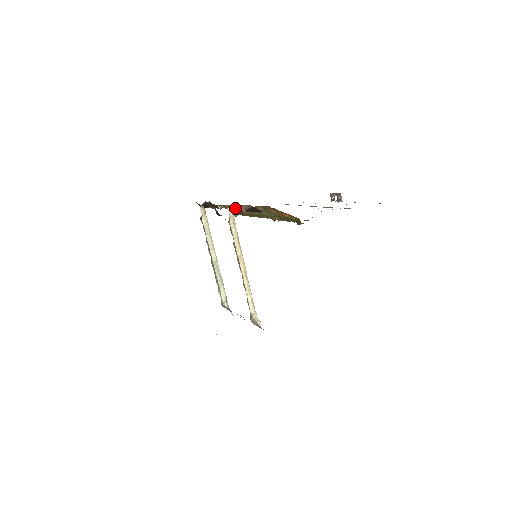
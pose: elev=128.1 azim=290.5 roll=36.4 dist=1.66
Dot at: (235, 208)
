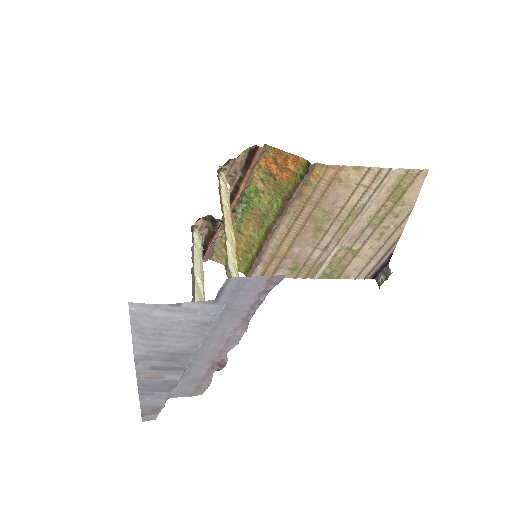
Dot at: (231, 183)
